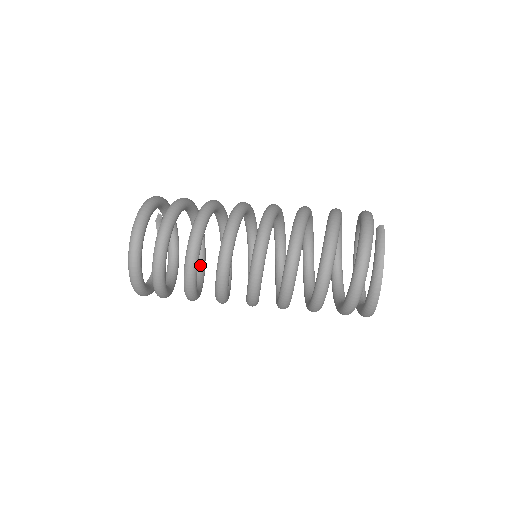
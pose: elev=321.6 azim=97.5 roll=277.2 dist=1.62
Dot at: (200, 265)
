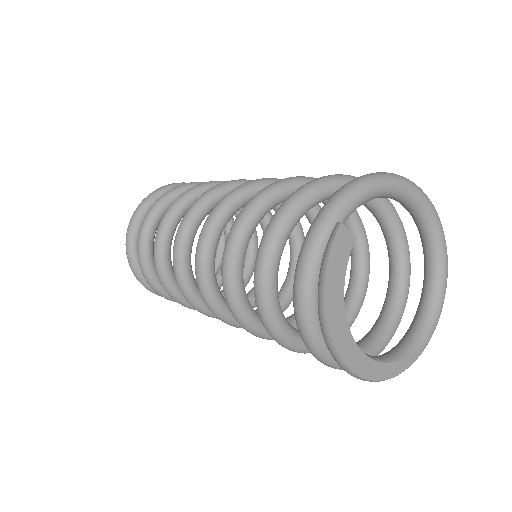
Dot at: (246, 254)
